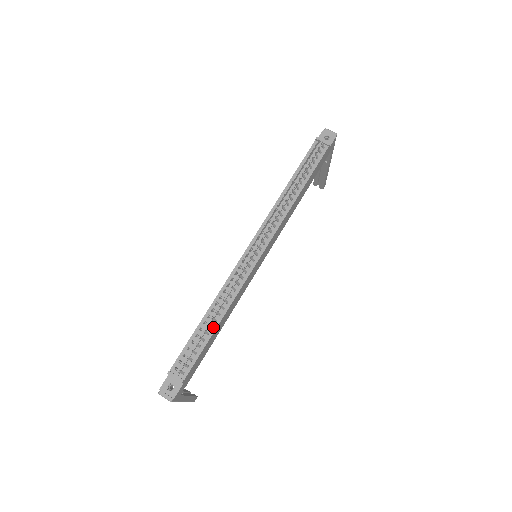
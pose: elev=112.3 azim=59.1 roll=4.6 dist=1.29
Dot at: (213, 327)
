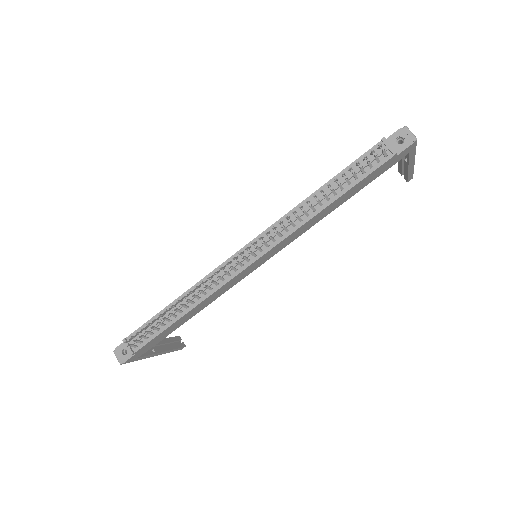
Dot at: (177, 316)
